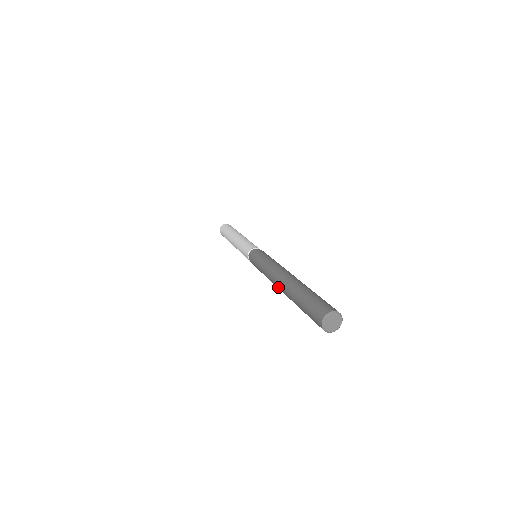
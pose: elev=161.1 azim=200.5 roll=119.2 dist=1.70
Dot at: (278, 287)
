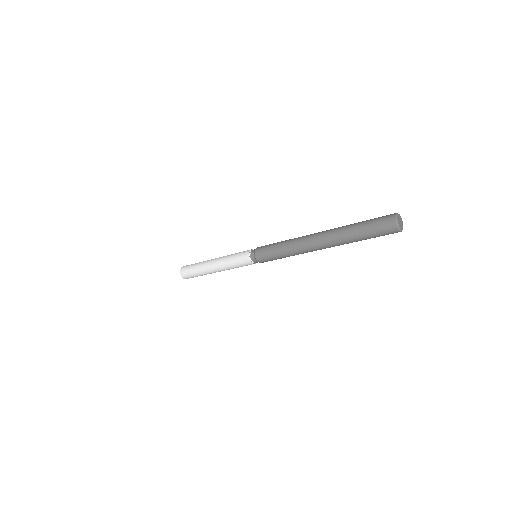
Dot at: (315, 240)
